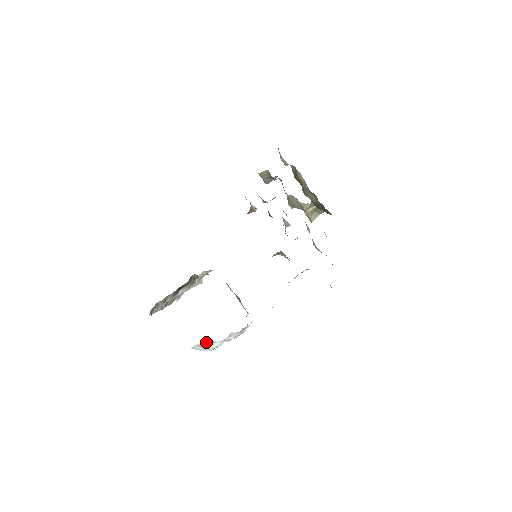
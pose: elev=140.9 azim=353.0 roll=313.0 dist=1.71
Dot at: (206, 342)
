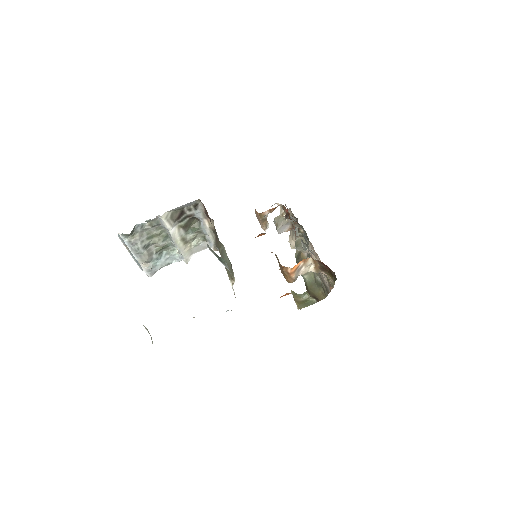
Dot at: occluded
